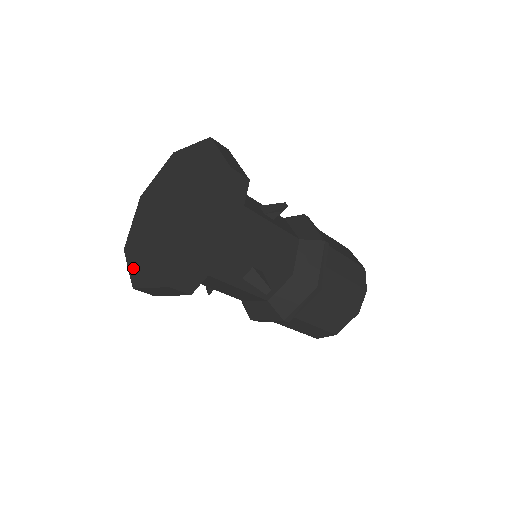
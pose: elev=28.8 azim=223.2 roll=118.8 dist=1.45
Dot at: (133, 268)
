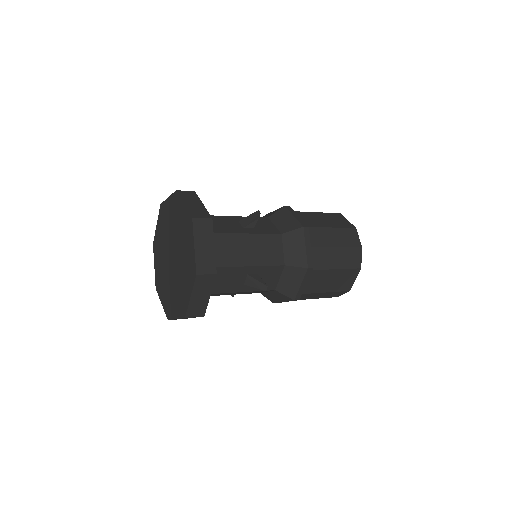
Dot at: (164, 304)
